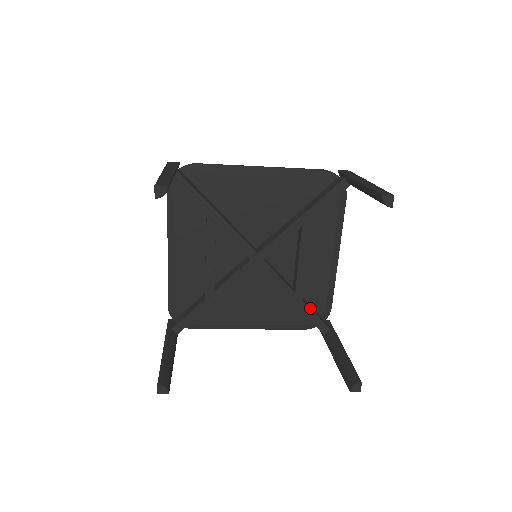
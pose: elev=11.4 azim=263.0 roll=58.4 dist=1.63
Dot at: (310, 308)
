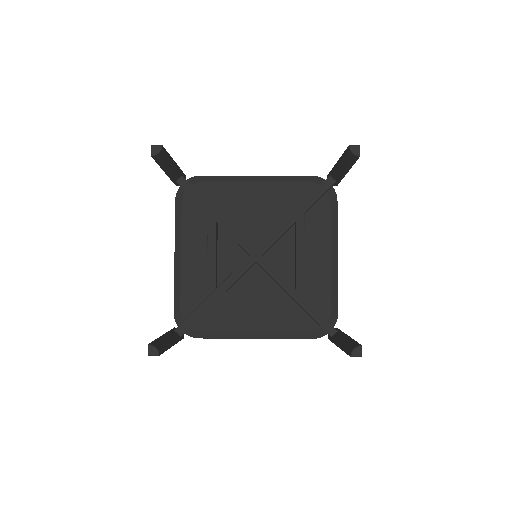
Dot at: (313, 307)
